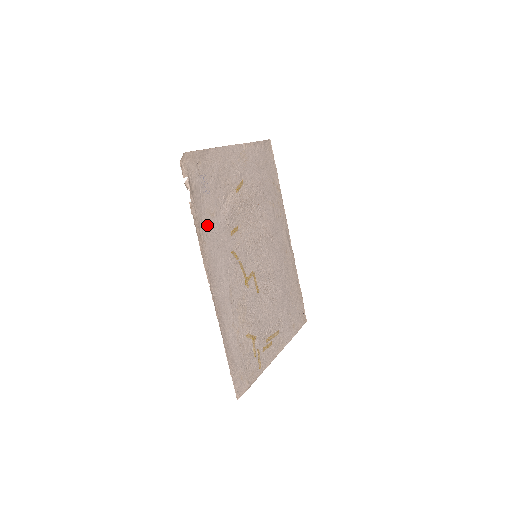
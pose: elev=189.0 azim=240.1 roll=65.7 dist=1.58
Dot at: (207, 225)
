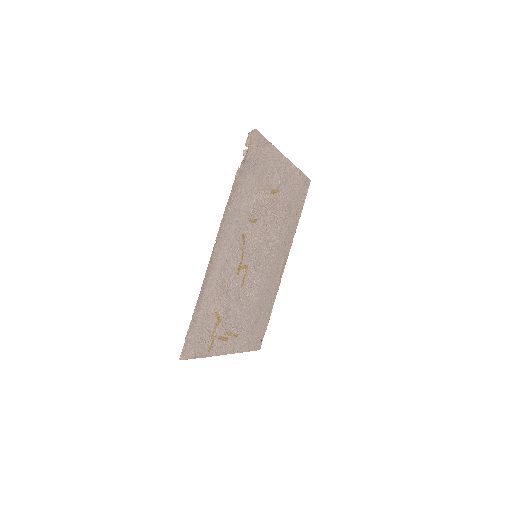
Dot at: (239, 196)
